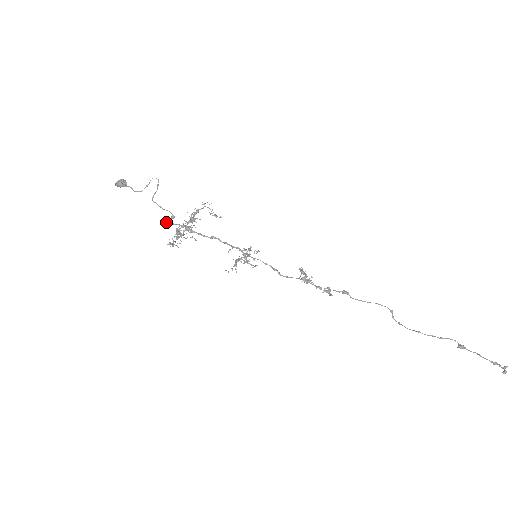
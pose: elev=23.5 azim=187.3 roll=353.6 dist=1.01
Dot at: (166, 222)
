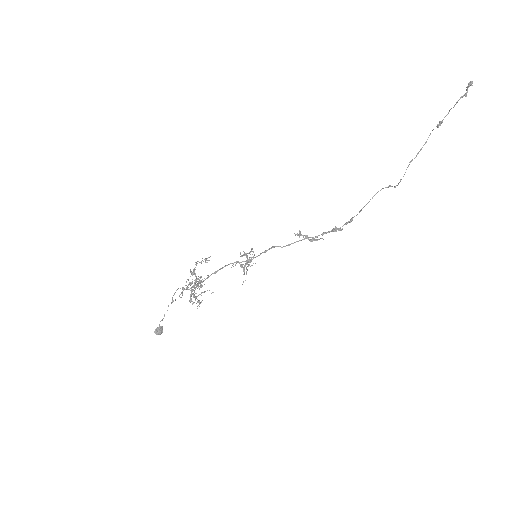
Dot at: occluded
